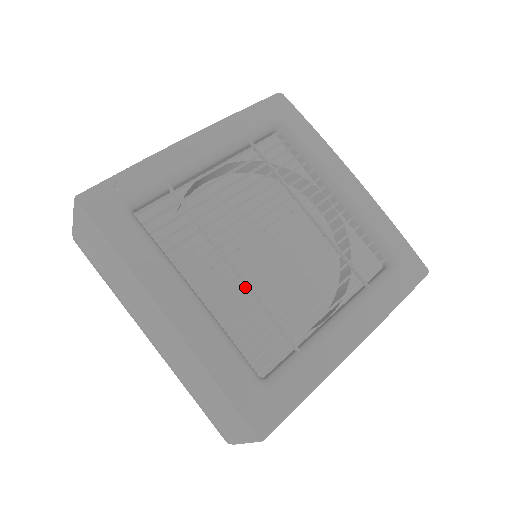
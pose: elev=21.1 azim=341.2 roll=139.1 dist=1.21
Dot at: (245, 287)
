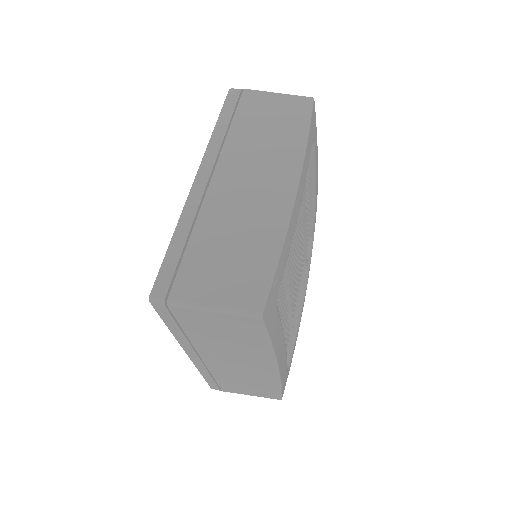
Dot at: (287, 310)
